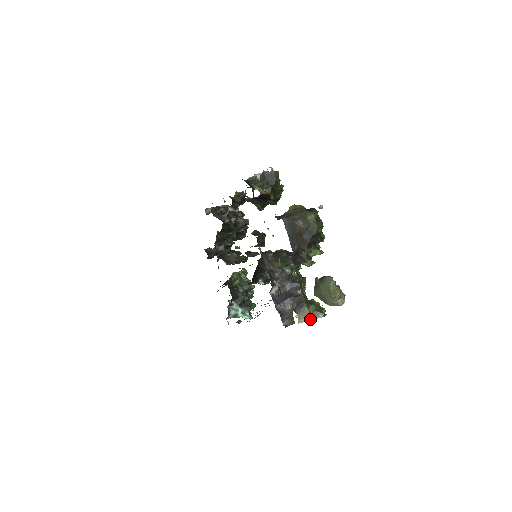
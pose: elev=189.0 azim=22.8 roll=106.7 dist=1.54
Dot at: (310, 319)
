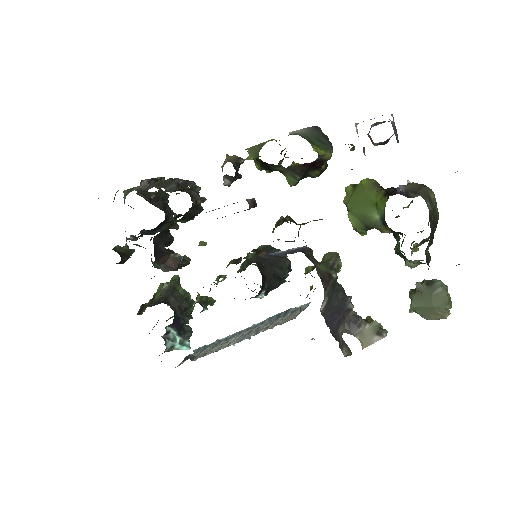
Dot at: (374, 341)
